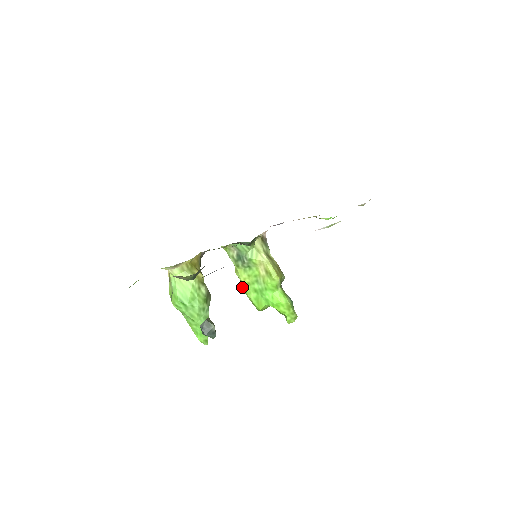
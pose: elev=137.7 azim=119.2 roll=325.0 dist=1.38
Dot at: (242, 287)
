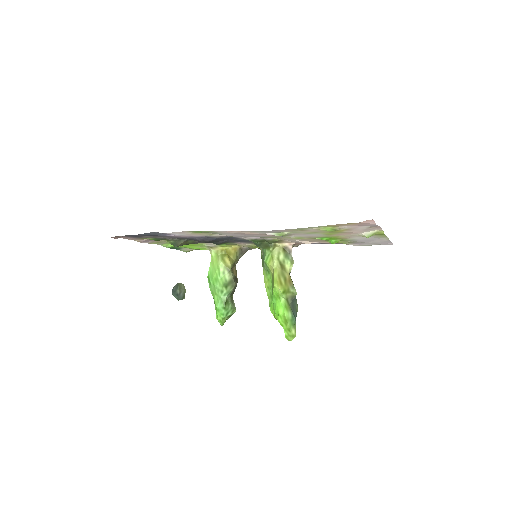
Dot at: occluded
